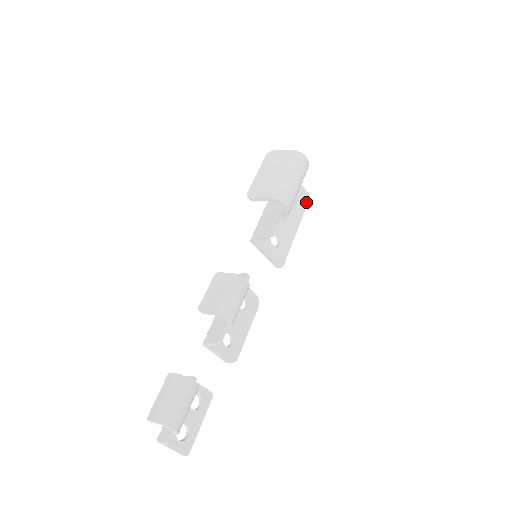
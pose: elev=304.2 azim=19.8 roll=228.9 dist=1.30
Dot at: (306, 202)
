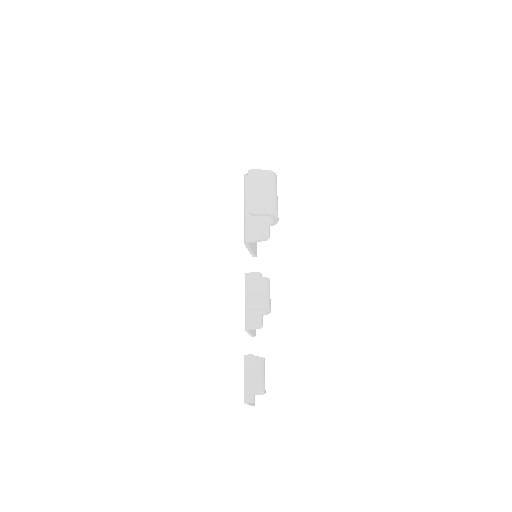
Dot at: occluded
